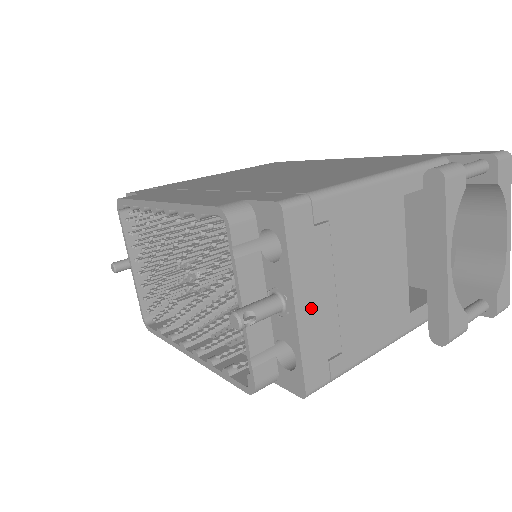
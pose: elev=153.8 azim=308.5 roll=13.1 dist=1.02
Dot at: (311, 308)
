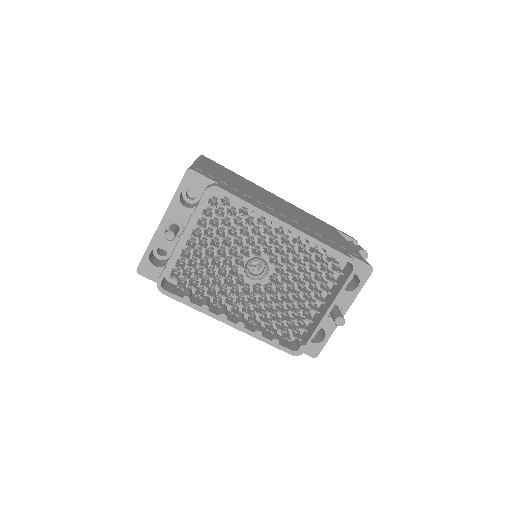
Dot at: occluded
